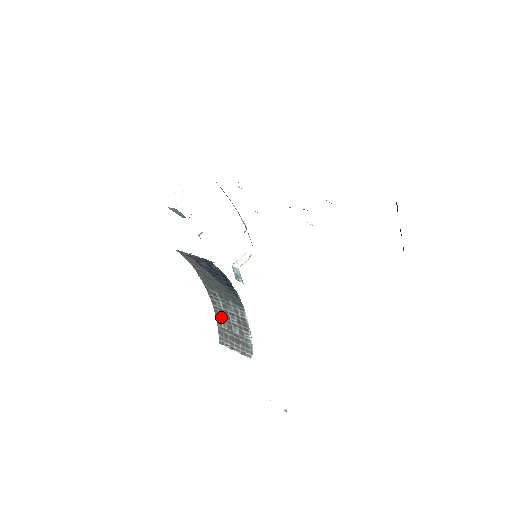
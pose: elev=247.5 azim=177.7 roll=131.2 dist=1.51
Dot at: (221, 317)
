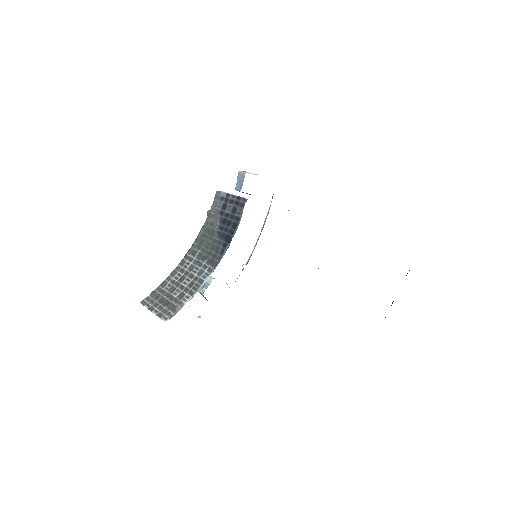
Dot at: (173, 279)
